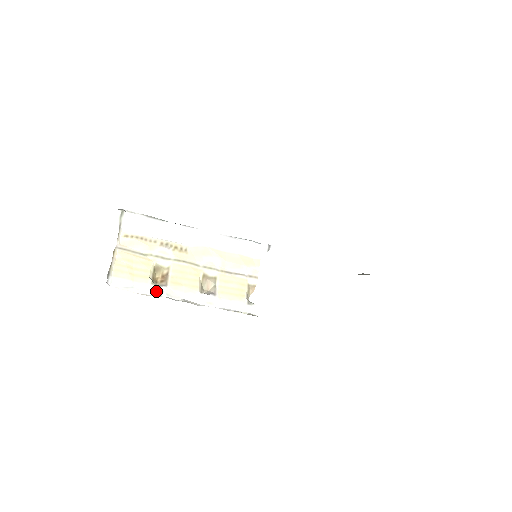
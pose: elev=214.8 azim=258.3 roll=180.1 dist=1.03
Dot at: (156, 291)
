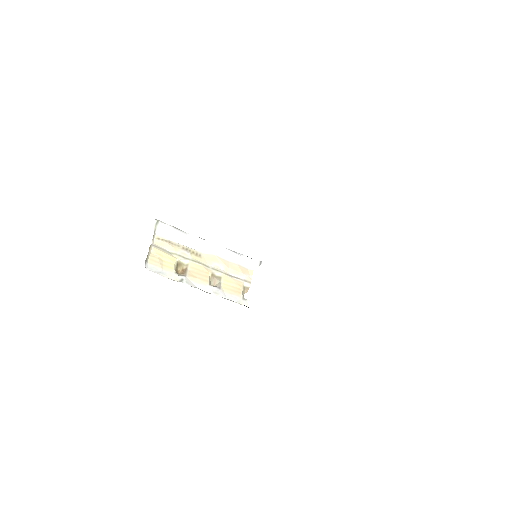
Dot at: (178, 278)
